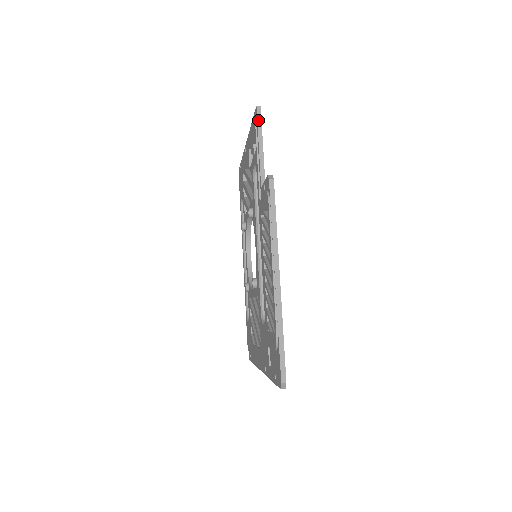
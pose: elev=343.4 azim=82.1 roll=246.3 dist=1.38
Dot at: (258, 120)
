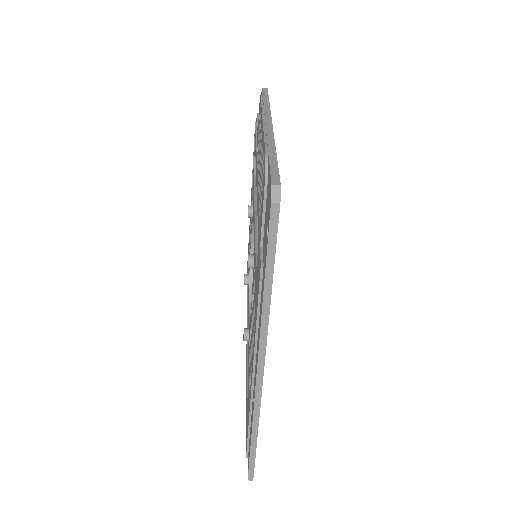
Dot at: (258, 118)
